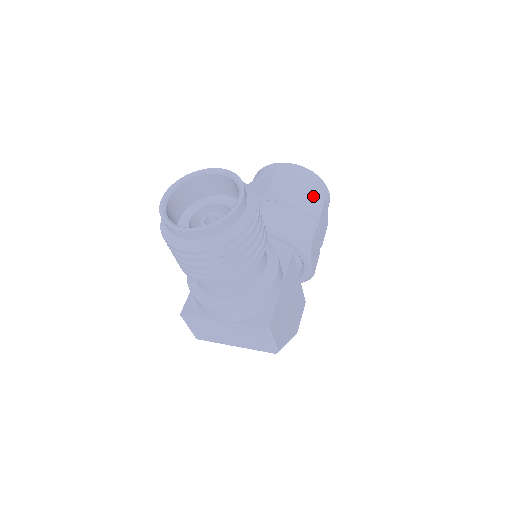
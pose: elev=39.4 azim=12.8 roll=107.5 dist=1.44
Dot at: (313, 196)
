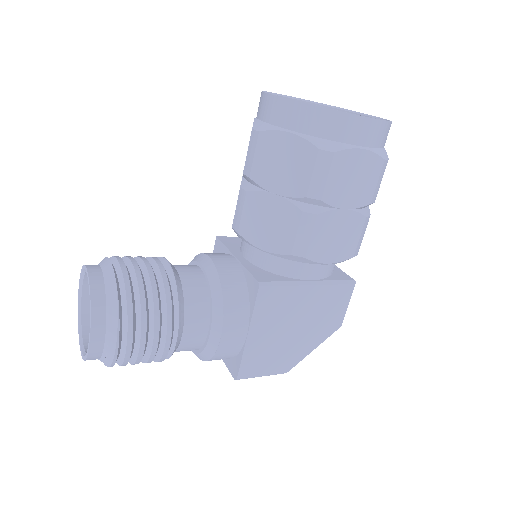
Dot at: (305, 163)
